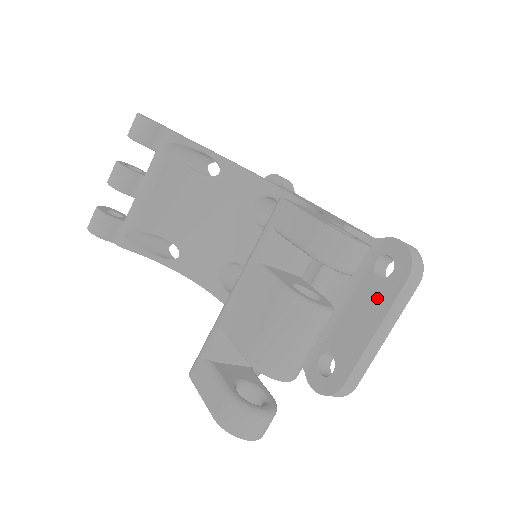
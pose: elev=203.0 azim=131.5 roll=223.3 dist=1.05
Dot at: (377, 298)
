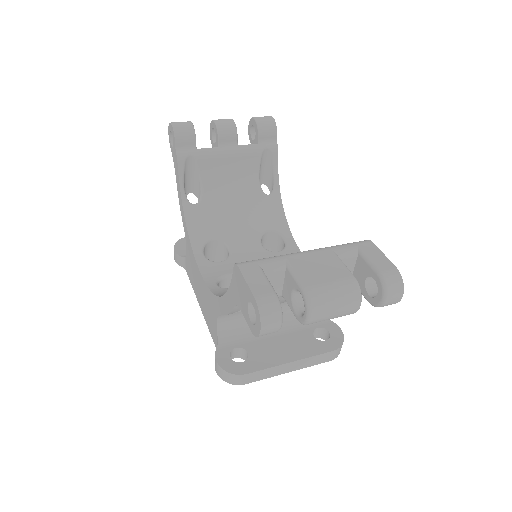
Dot at: (306, 346)
